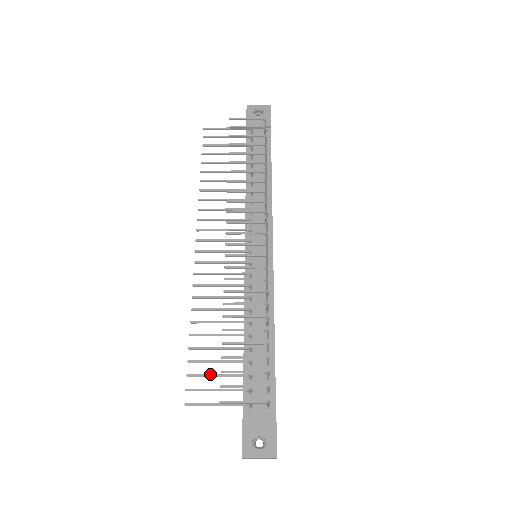
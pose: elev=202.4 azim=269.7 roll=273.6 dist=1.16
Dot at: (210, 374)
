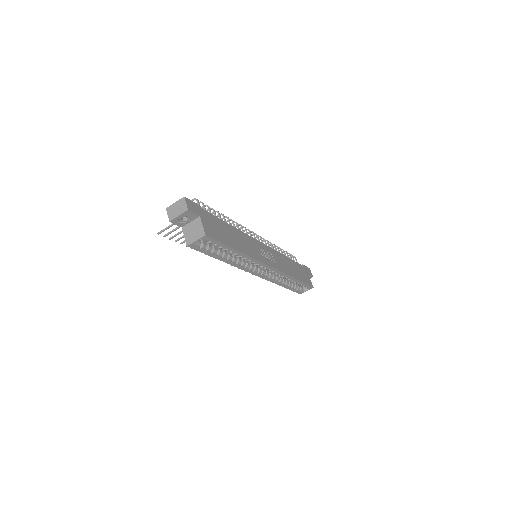
Dot at: (181, 232)
